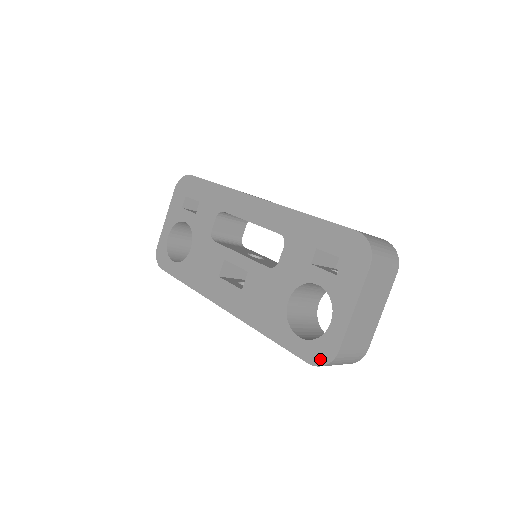
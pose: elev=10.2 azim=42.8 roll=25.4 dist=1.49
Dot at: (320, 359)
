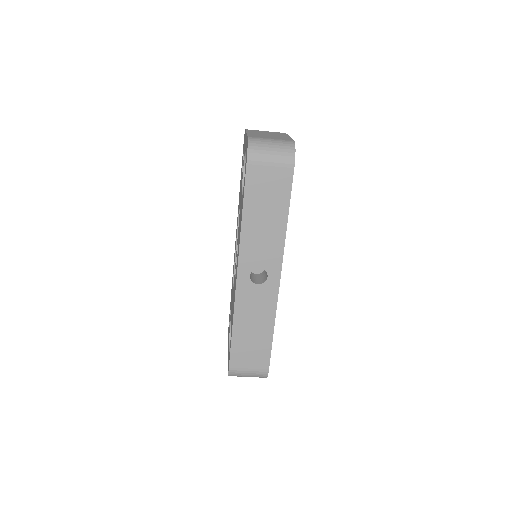
Dot at: occluded
